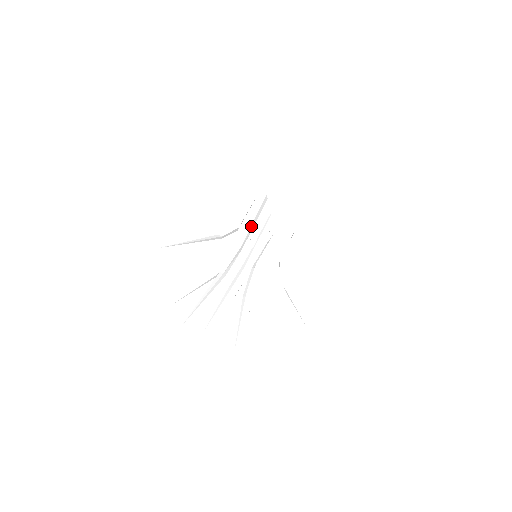
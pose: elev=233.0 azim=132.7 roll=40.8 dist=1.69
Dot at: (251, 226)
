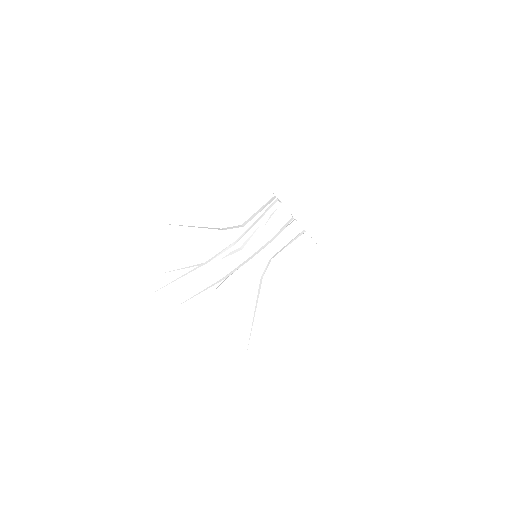
Dot at: (253, 227)
